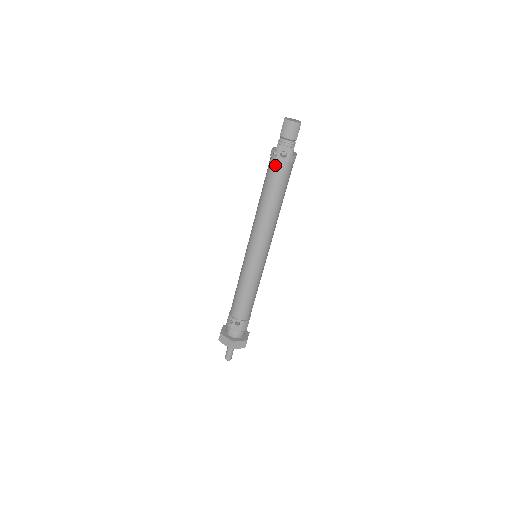
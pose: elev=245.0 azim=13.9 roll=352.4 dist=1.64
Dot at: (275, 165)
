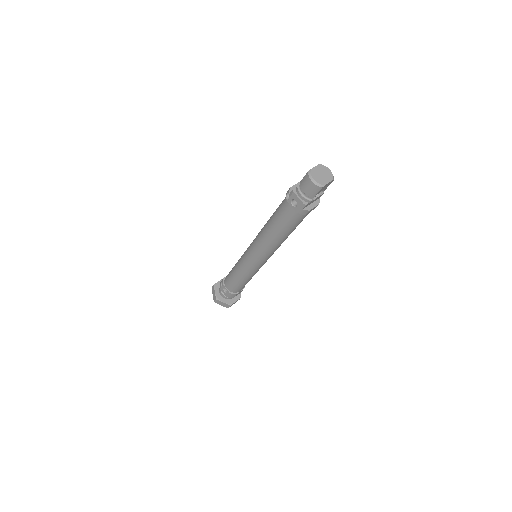
Dot at: (285, 205)
